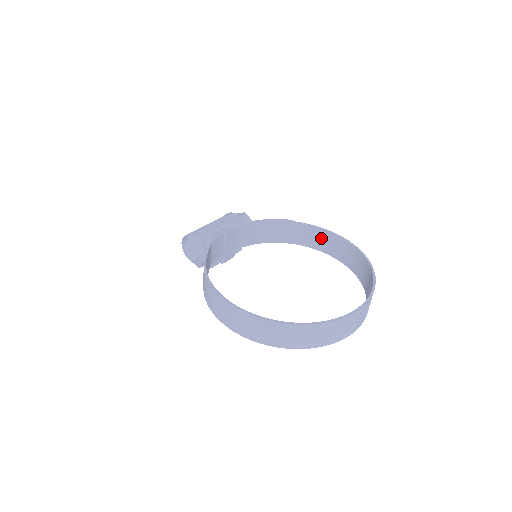
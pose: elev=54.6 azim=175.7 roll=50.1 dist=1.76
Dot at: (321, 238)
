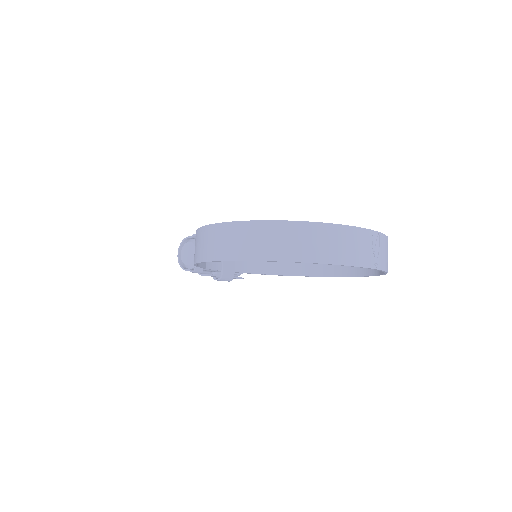
Dot at: occluded
